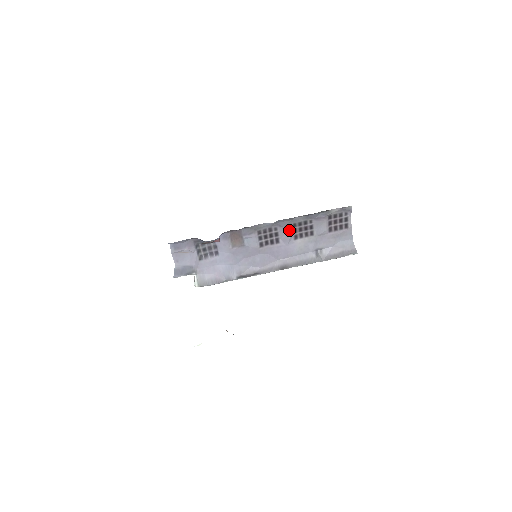
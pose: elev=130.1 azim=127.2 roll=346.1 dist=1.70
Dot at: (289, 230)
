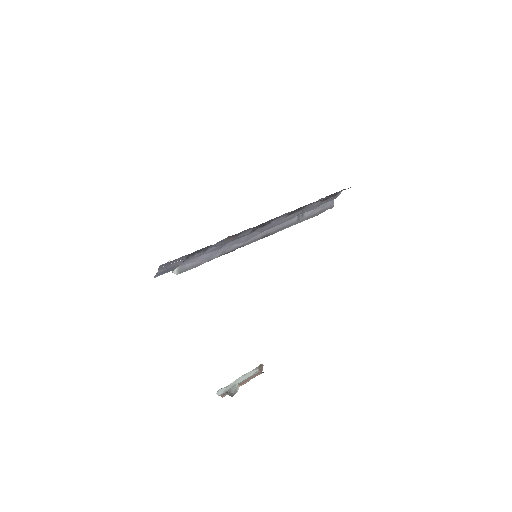
Dot at: (285, 215)
